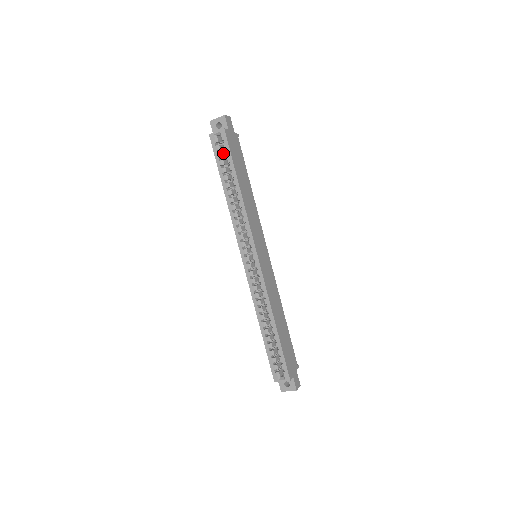
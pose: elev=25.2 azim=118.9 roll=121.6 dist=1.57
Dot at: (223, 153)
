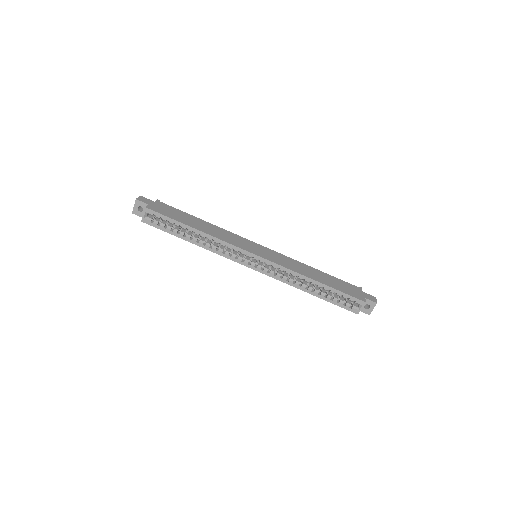
Dot at: (162, 222)
